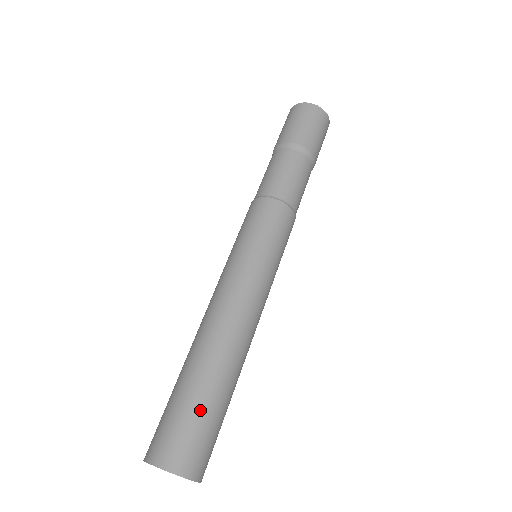
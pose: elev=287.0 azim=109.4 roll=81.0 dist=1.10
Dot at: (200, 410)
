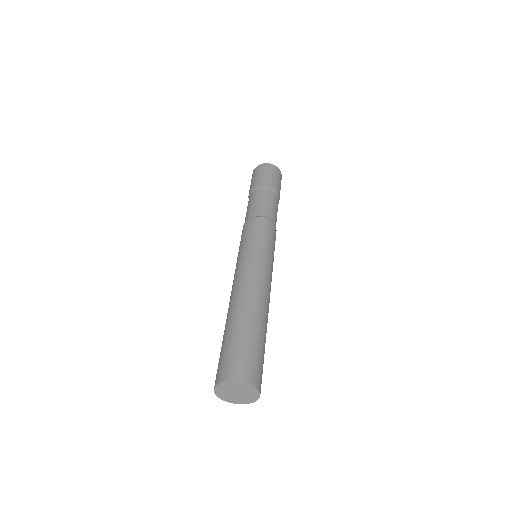
Dot at: (248, 342)
